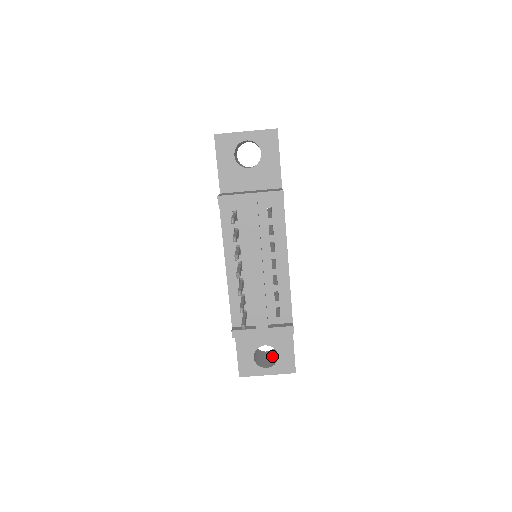
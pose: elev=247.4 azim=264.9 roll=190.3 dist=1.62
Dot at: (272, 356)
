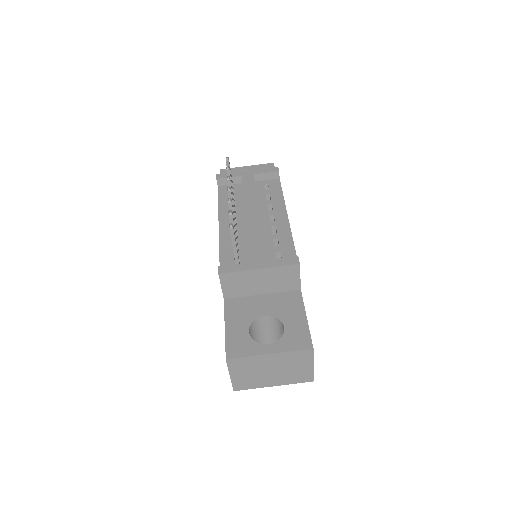
Dot at: occluded
